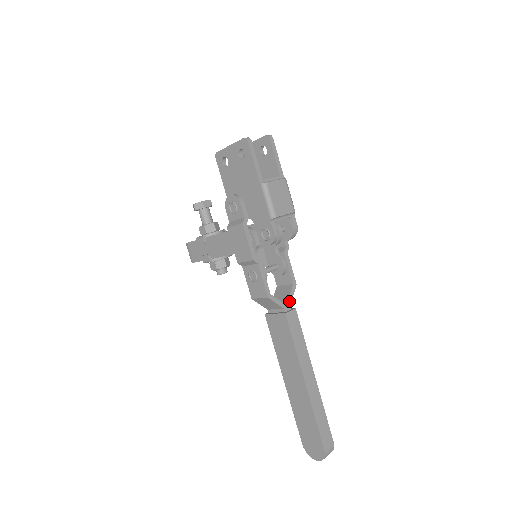
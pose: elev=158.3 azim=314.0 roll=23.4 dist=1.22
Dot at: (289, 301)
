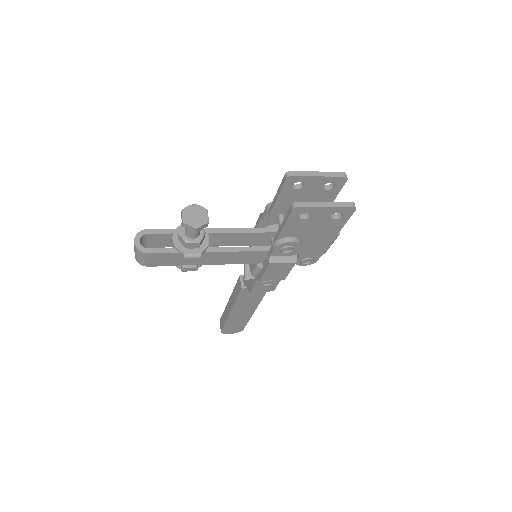
Dot at: occluded
